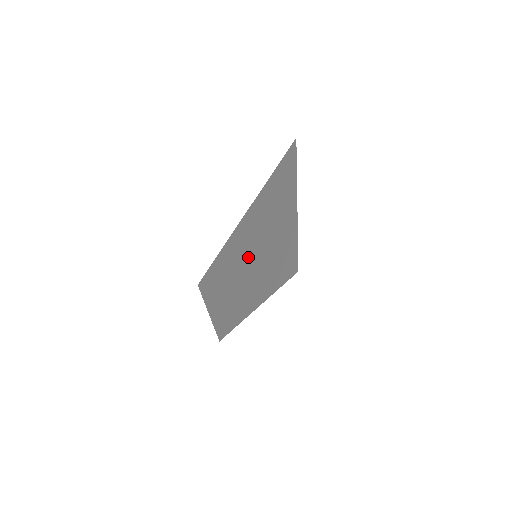
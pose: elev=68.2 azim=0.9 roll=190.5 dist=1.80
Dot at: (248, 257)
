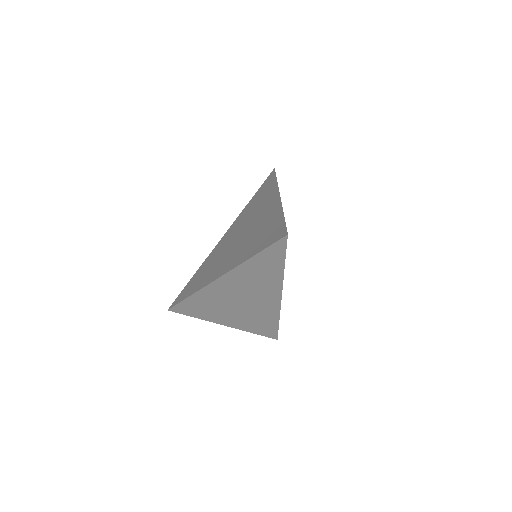
Dot at: (275, 204)
